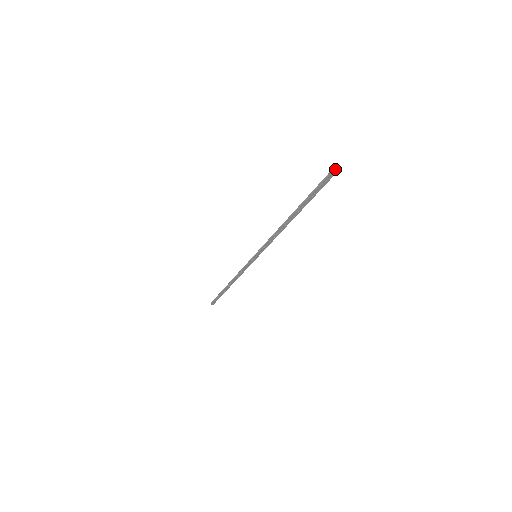
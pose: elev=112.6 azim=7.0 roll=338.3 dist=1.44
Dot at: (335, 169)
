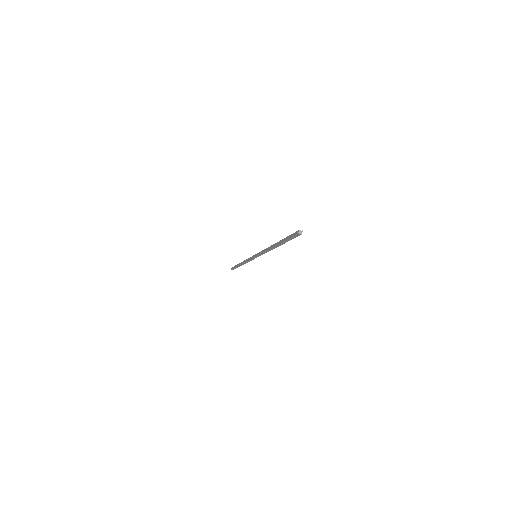
Dot at: (300, 233)
